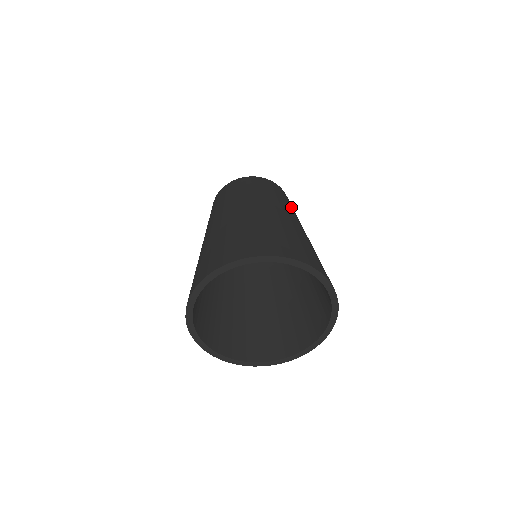
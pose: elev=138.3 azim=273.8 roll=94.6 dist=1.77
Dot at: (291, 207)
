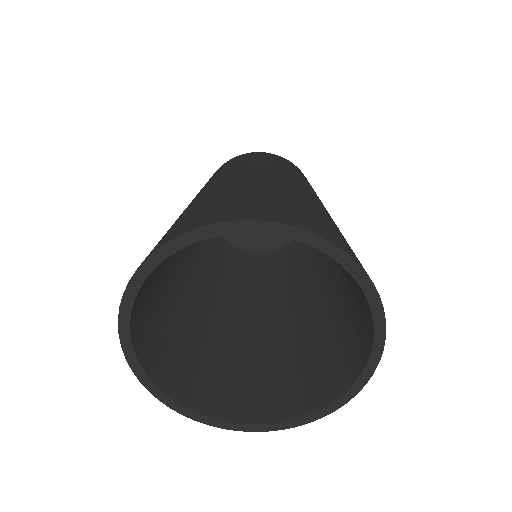
Dot at: occluded
